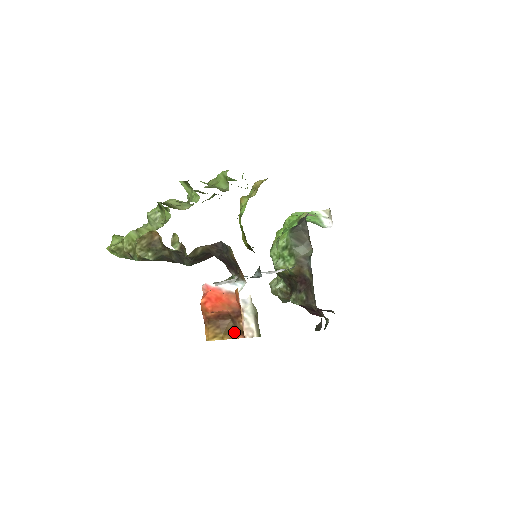
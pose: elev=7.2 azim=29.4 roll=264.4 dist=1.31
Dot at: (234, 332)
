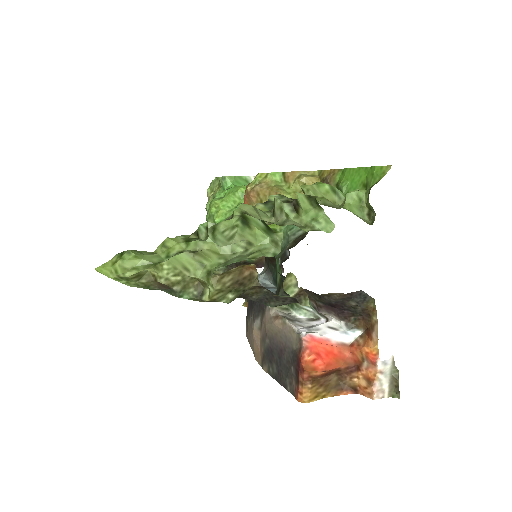
Dot at: (340, 388)
